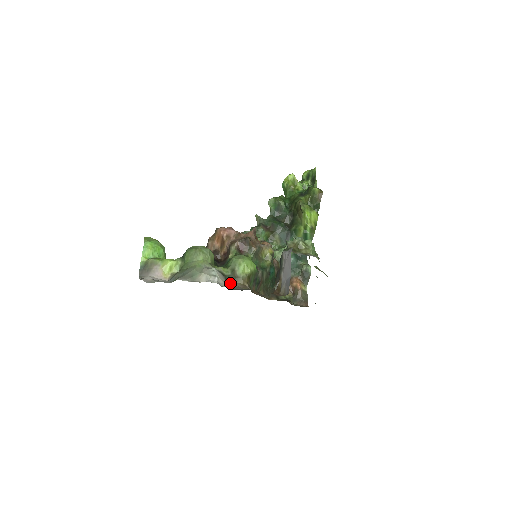
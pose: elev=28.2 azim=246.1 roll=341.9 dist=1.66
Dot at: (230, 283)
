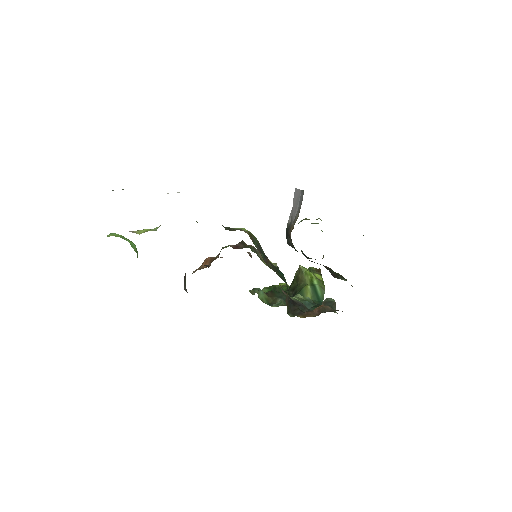
Dot at: occluded
